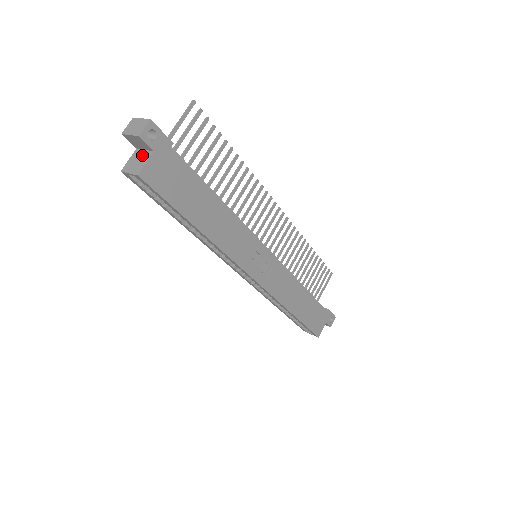
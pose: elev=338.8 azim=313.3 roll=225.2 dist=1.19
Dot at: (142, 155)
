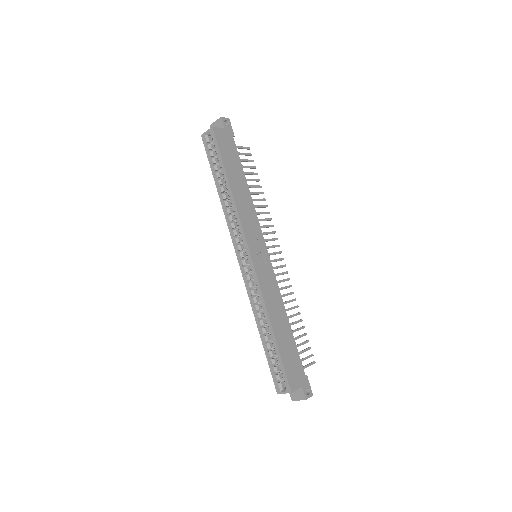
Dot at: occluded
